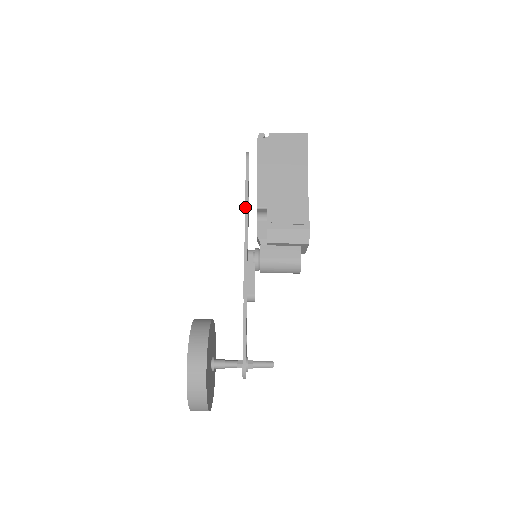
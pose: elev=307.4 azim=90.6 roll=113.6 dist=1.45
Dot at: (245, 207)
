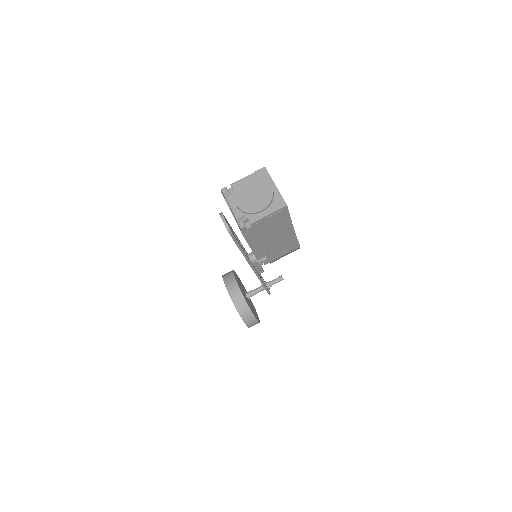
Dot at: (243, 255)
